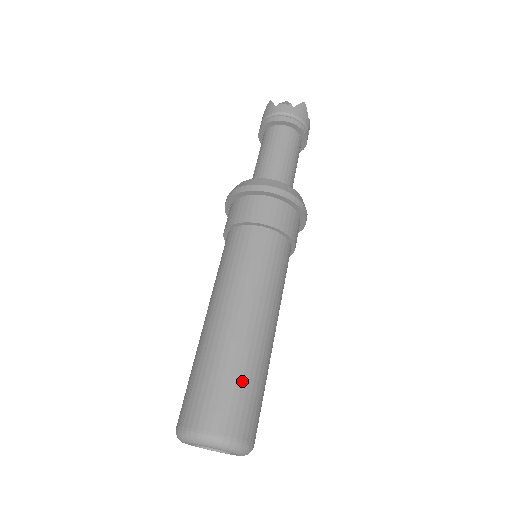
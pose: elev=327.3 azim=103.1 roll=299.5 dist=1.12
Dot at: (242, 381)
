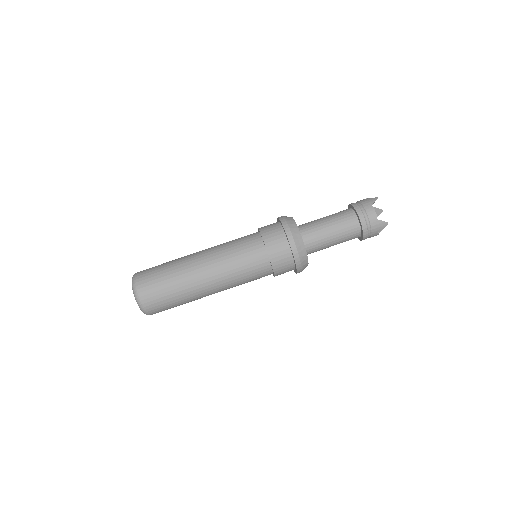
Dot at: (172, 293)
